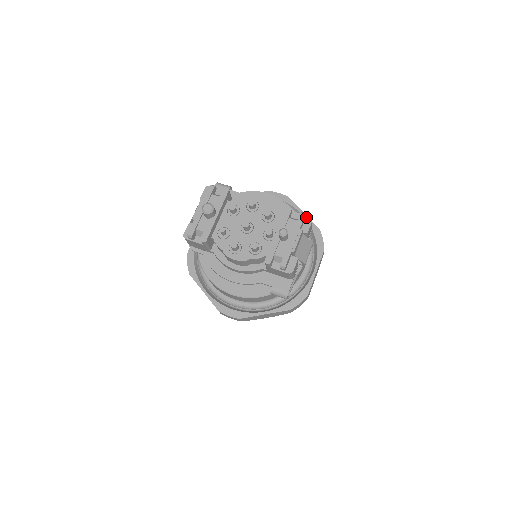
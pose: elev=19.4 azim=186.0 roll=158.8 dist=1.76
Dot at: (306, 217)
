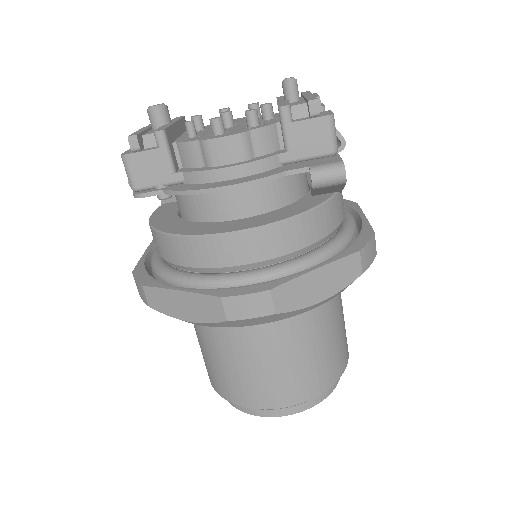
Dot at: occluded
